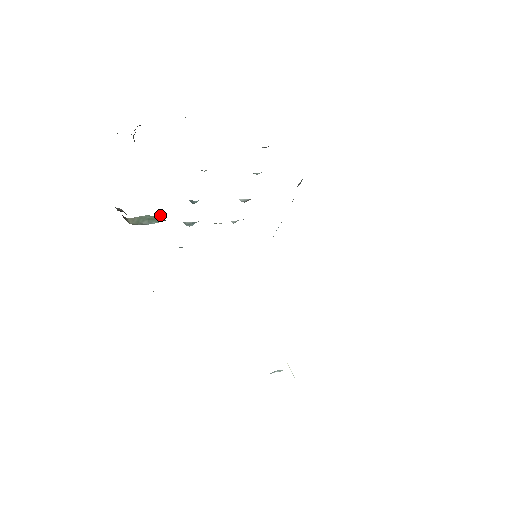
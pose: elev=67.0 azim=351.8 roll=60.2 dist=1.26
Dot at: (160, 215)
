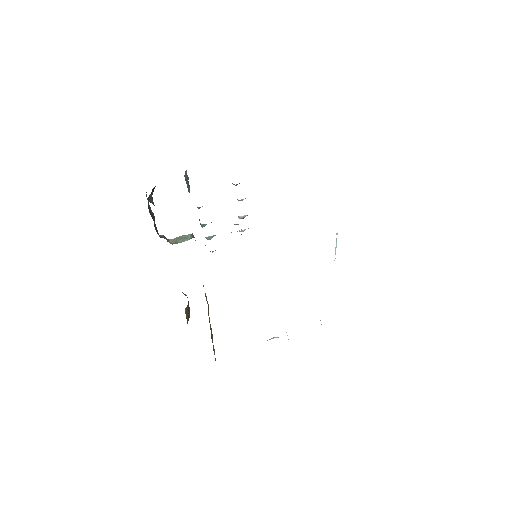
Dot at: (191, 234)
